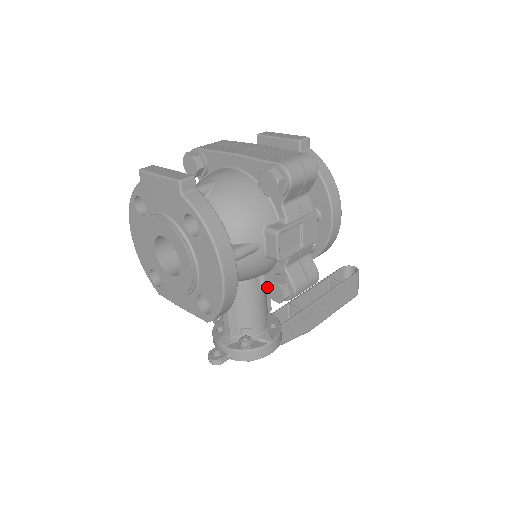
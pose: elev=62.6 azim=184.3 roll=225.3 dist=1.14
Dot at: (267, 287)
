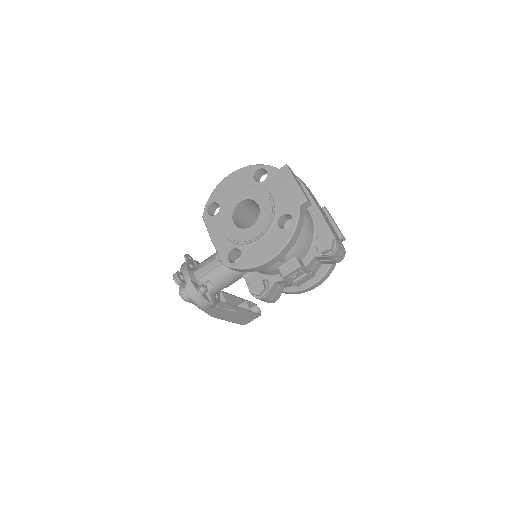
Dot at: (254, 279)
